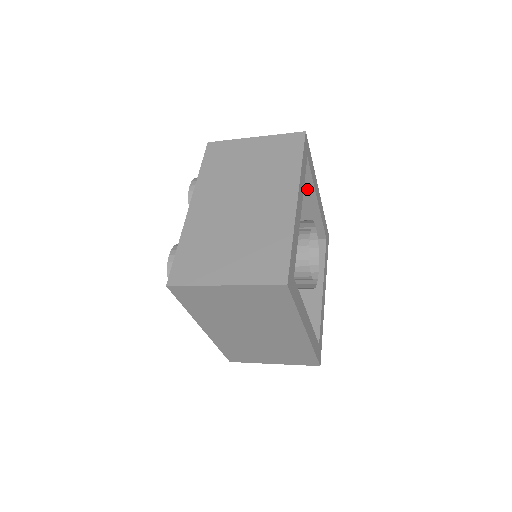
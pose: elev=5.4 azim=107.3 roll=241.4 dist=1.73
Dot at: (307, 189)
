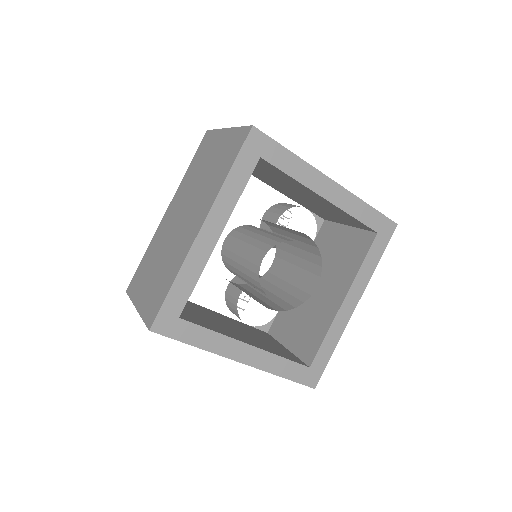
Dot at: (299, 185)
